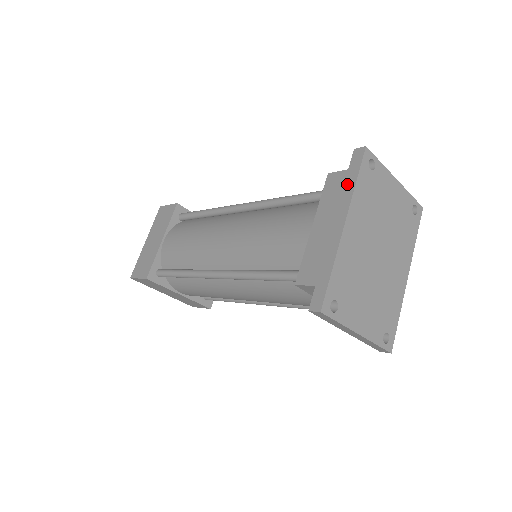
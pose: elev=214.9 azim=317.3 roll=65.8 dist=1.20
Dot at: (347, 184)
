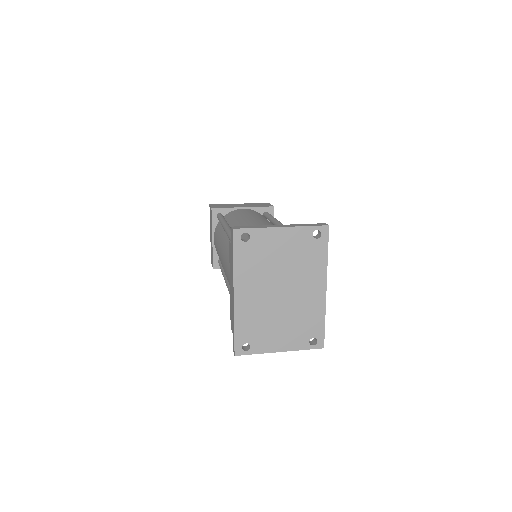
Dot at: (232, 260)
